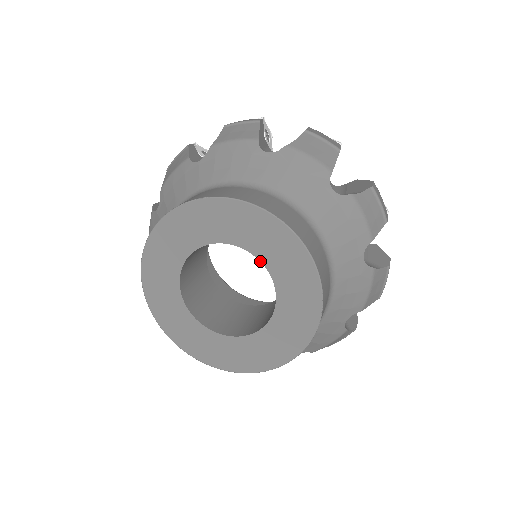
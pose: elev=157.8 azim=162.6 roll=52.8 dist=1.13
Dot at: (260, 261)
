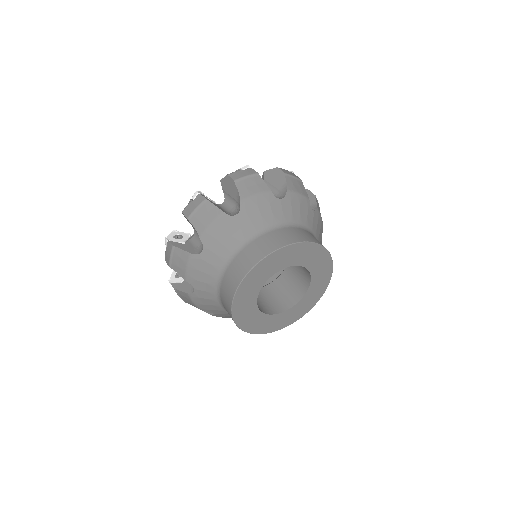
Dot at: (311, 279)
